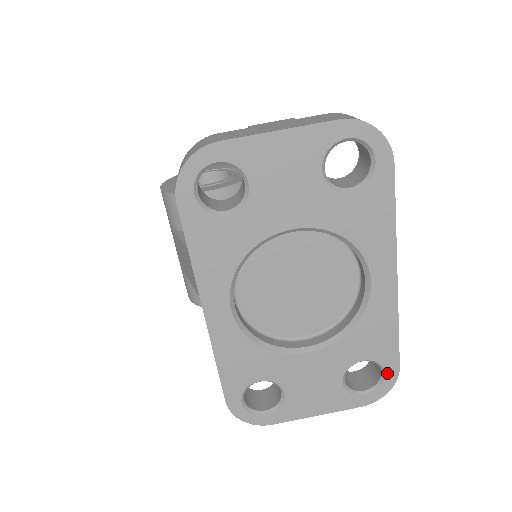
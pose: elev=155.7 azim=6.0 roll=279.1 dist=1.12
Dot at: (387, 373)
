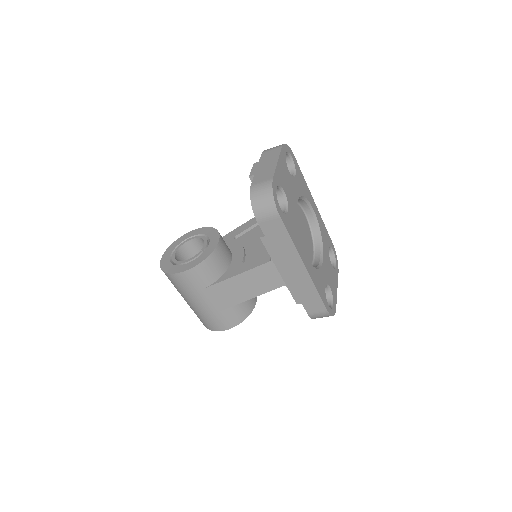
Dot at: (333, 249)
